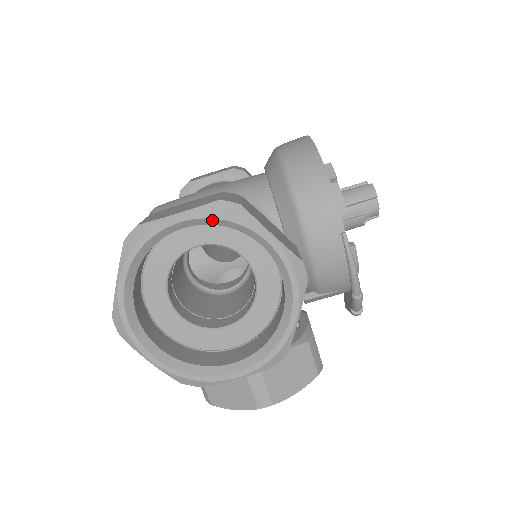
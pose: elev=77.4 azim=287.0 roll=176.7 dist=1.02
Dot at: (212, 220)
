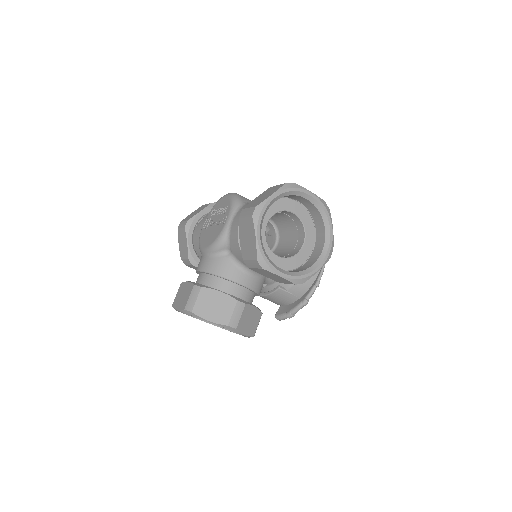
Dot at: (319, 205)
